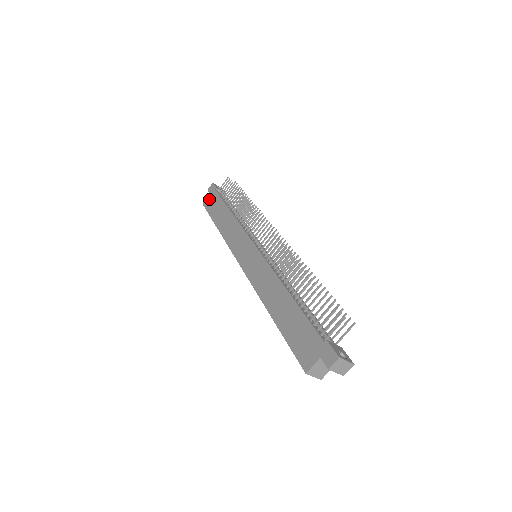
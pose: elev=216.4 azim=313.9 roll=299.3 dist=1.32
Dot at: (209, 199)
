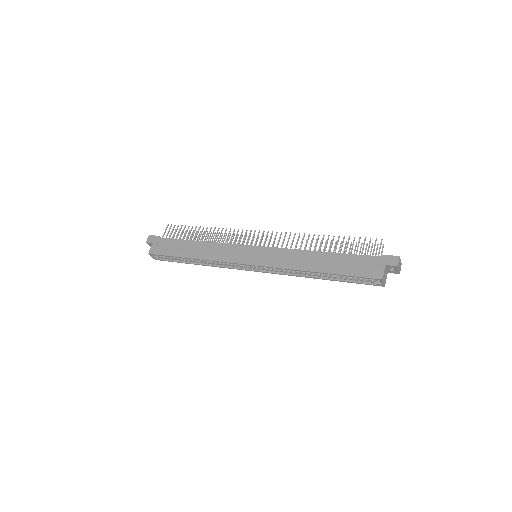
Dot at: (156, 246)
